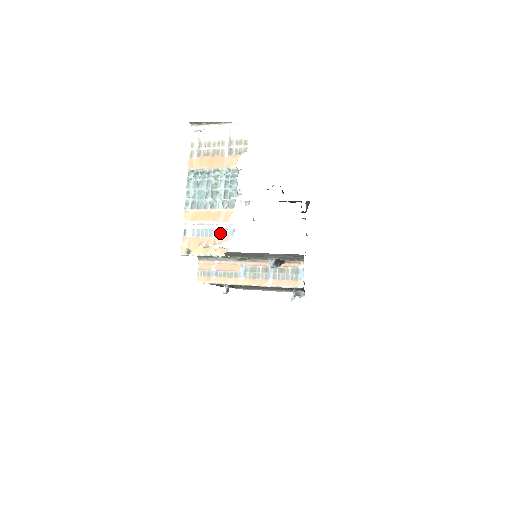
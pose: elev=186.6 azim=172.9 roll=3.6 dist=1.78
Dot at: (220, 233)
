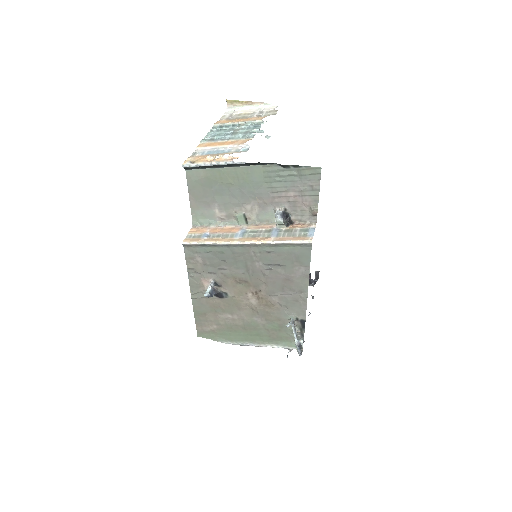
Dot at: (232, 151)
